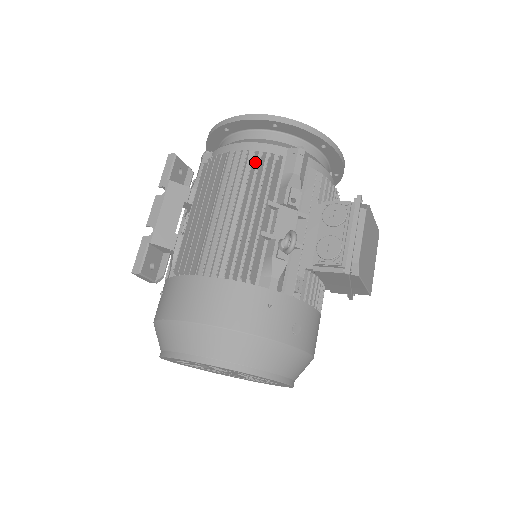
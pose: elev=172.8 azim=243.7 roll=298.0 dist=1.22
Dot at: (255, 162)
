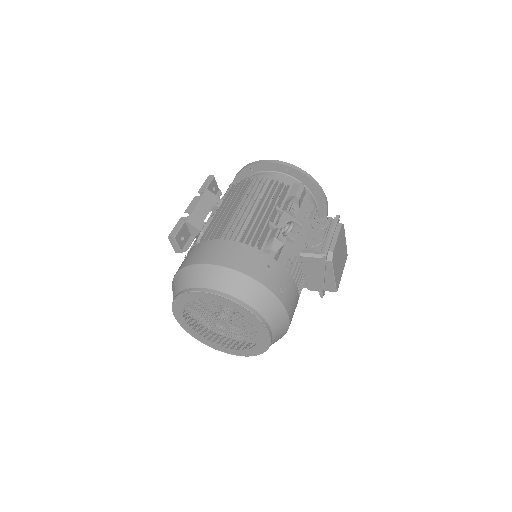
Dot at: (270, 185)
